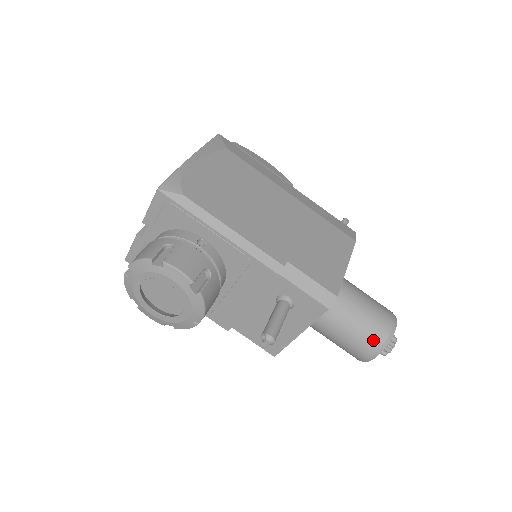
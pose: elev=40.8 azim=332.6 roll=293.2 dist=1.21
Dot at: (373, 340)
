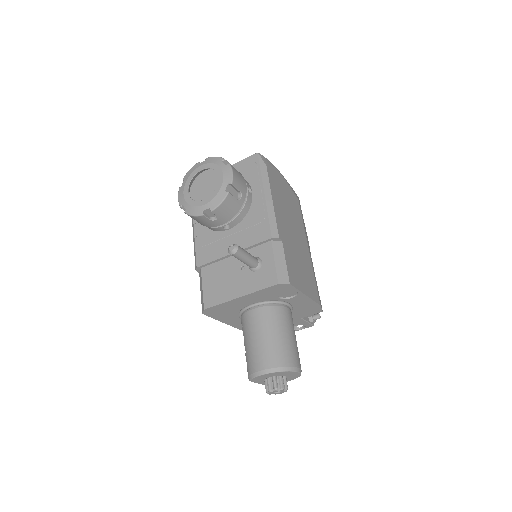
Dot at: (276, 357)
